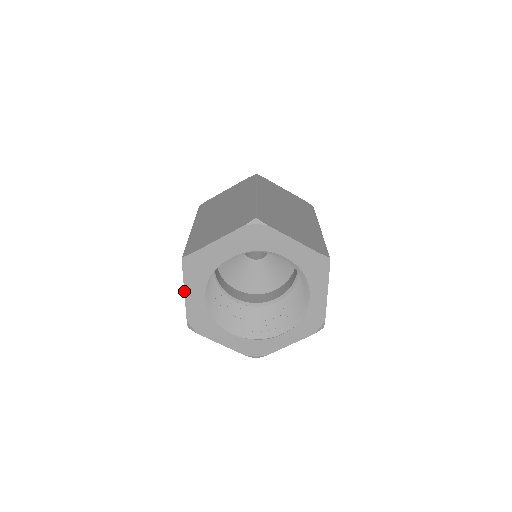
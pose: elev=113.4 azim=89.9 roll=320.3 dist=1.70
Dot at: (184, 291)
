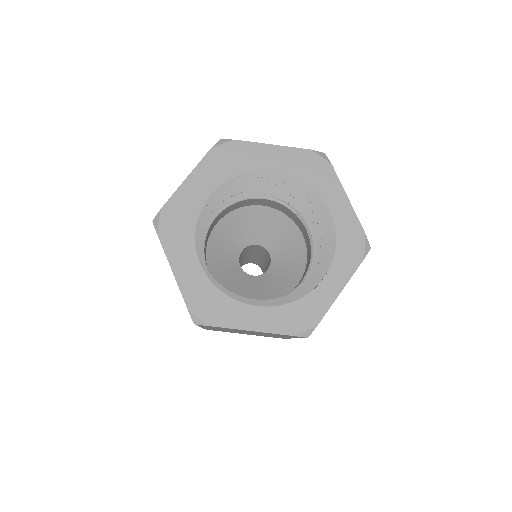
Dot at: occluded
